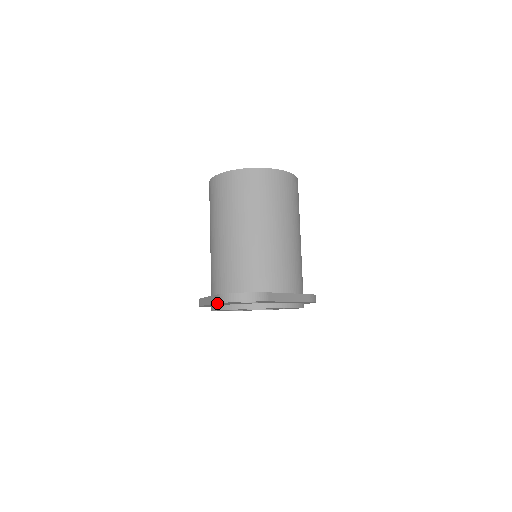
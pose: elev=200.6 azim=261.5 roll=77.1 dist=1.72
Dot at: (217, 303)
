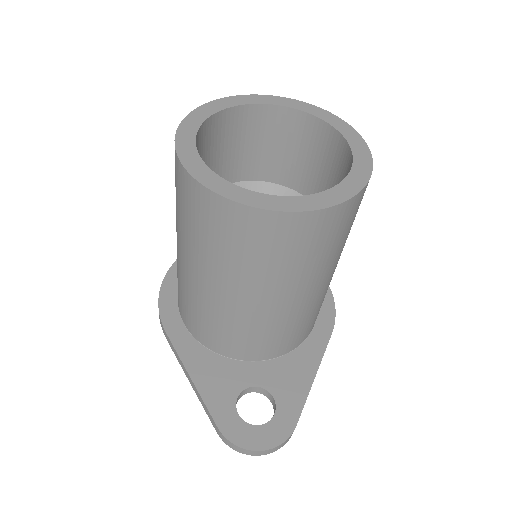
Dot at: (215, 427)
